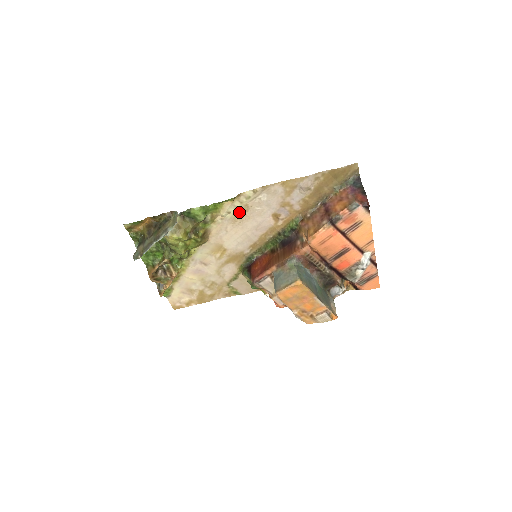
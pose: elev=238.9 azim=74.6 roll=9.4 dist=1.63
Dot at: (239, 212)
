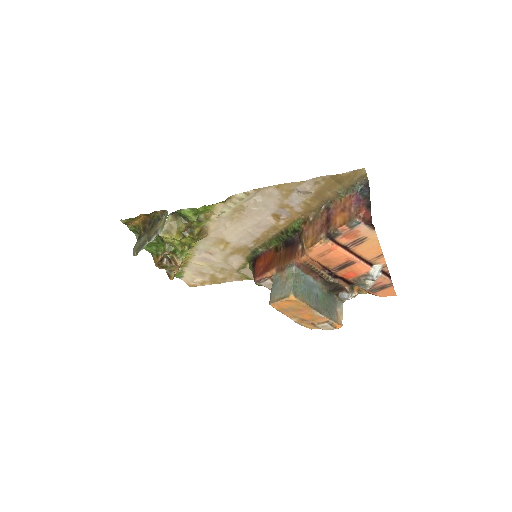
Dot at: (235, 211)
